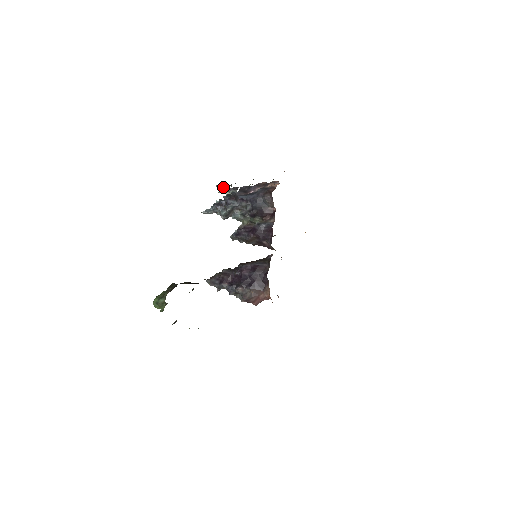
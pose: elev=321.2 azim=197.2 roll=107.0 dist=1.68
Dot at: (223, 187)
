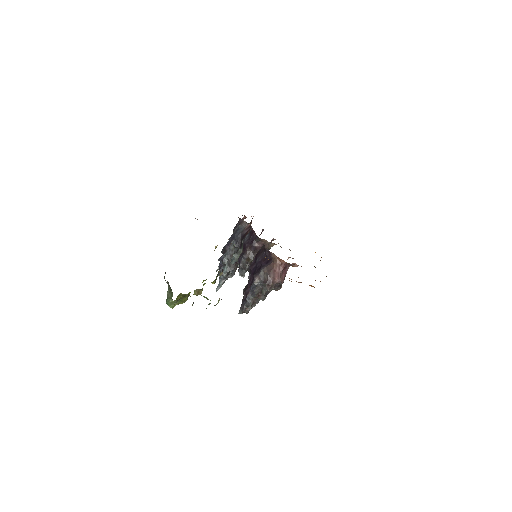
Dot at: occluded
